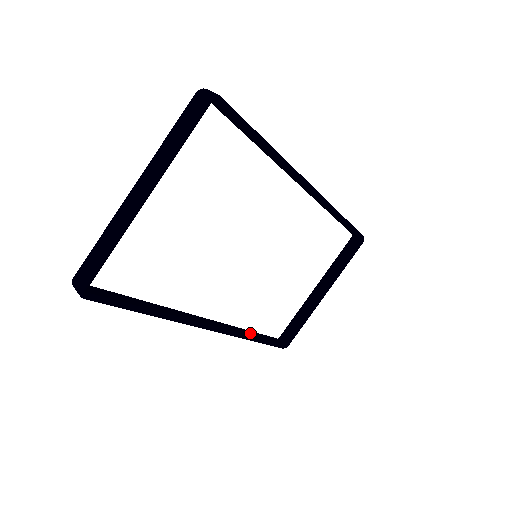
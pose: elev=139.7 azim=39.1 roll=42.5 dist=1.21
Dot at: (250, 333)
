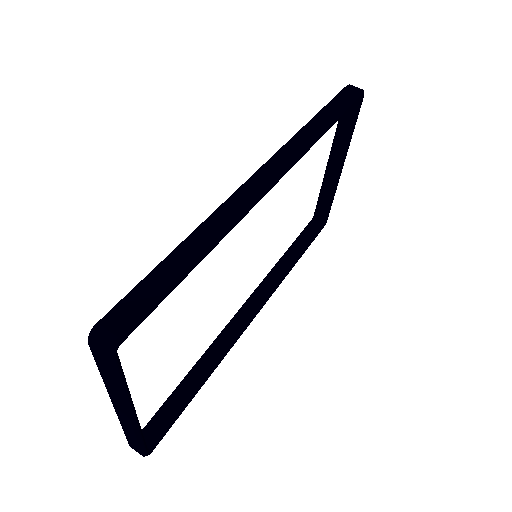
Dot at: (287, 261)
